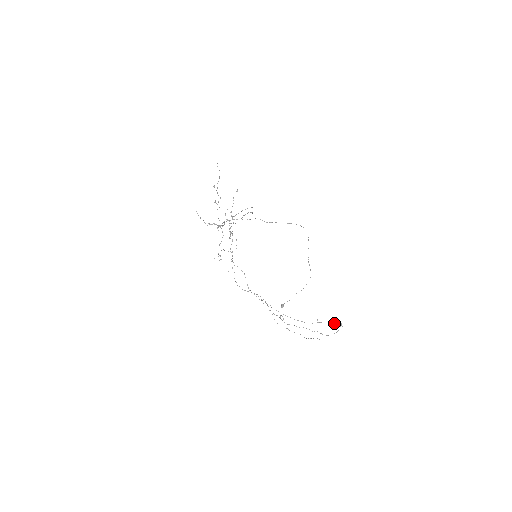
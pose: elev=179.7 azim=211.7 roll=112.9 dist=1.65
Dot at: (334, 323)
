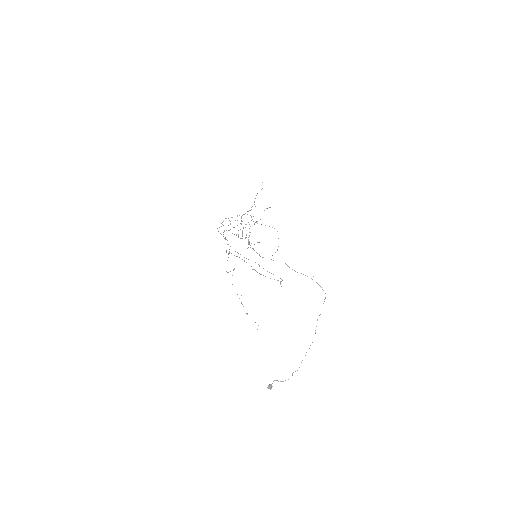
Dot at: (273, 274)
